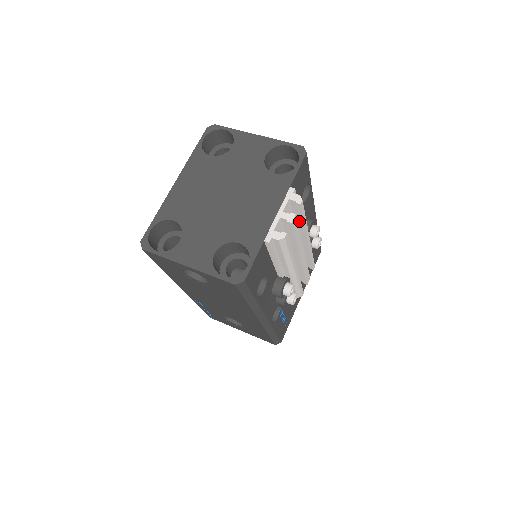
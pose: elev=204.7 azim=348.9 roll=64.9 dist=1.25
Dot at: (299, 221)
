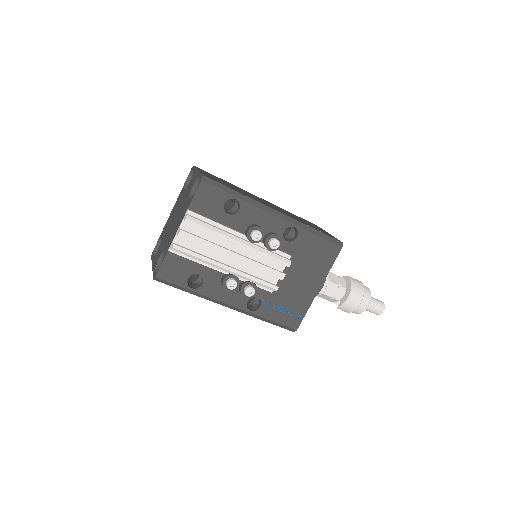
Dot at: (212, 231)
